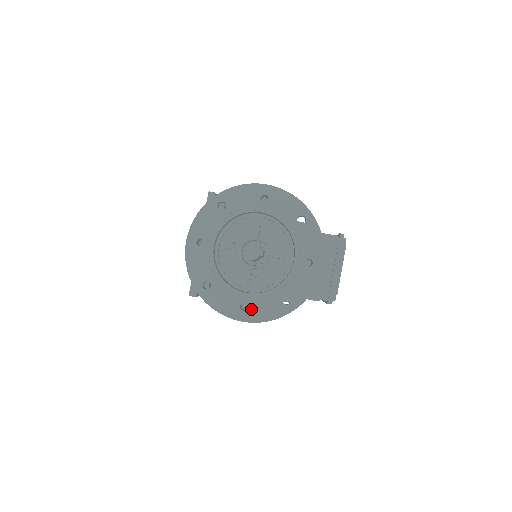
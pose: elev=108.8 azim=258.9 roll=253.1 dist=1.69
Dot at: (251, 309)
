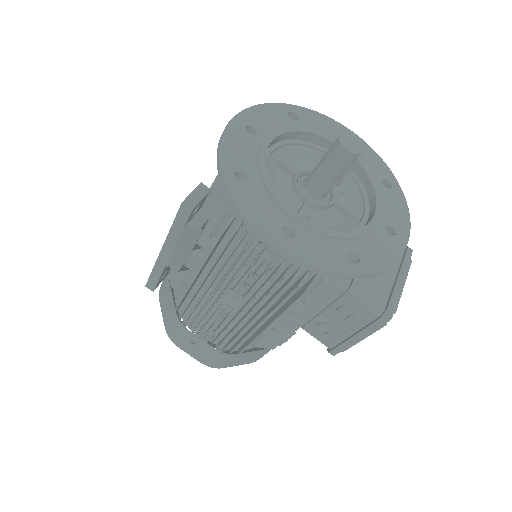
Dot at: (299, 240)
